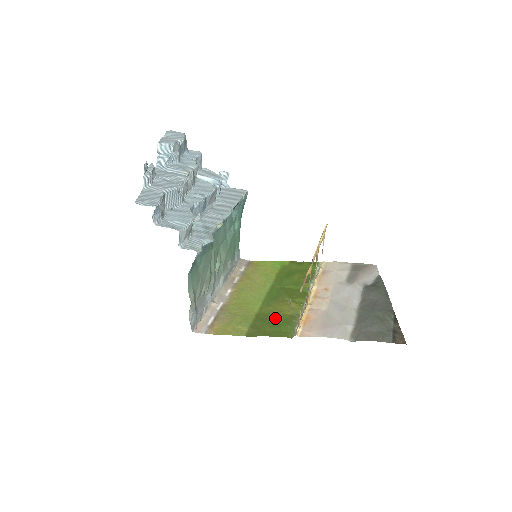
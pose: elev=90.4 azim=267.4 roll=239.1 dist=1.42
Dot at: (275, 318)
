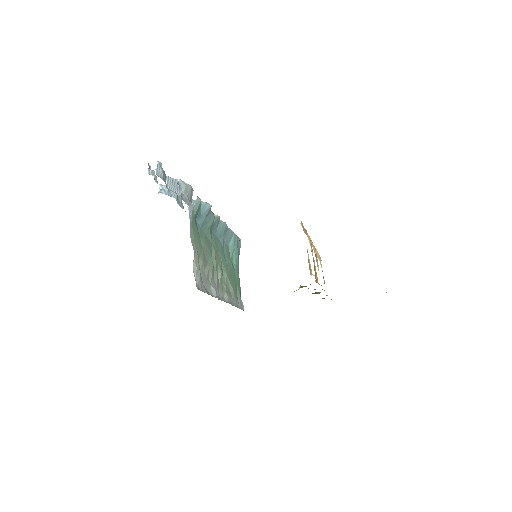
Dot at: occluded
